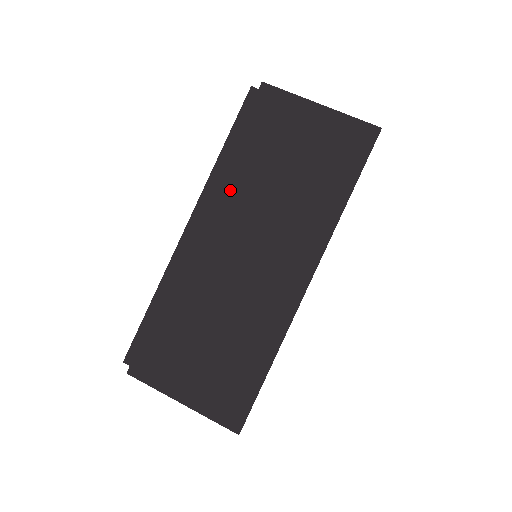
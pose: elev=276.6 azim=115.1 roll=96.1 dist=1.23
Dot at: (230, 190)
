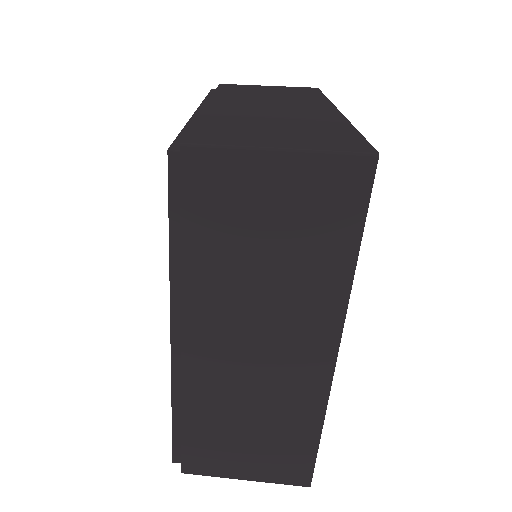
Dot at: (203, 294)
